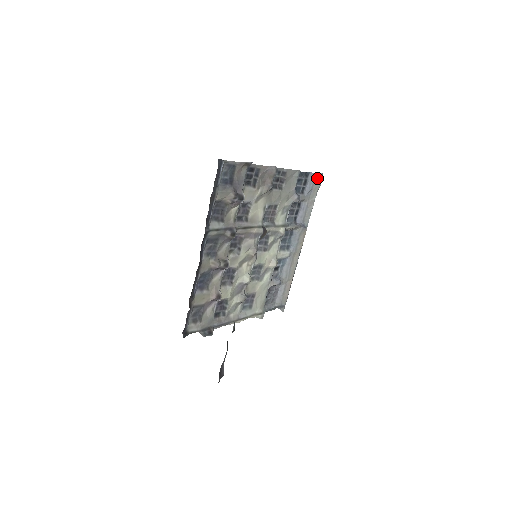
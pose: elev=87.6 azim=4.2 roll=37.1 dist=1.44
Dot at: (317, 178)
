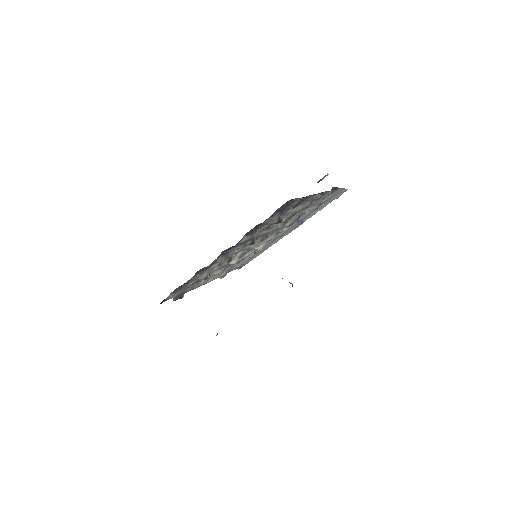
Dot at: (341, 192)
